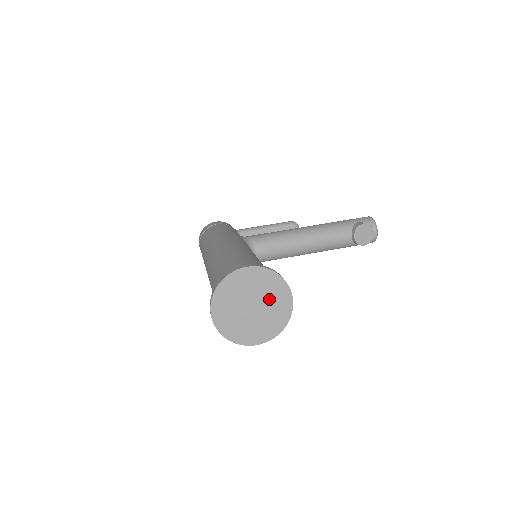
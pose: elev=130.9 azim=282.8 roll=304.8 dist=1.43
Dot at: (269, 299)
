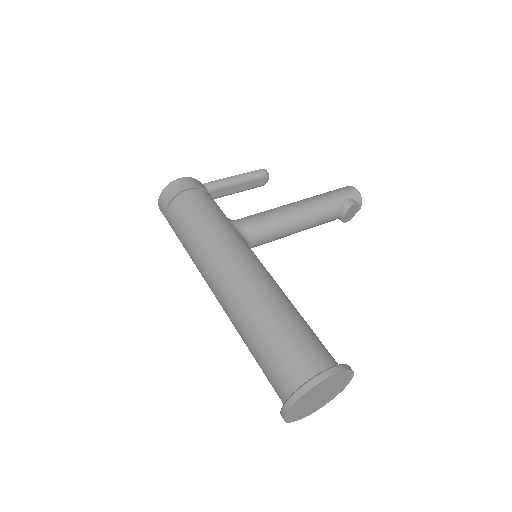
Dot at: (335, 387)
